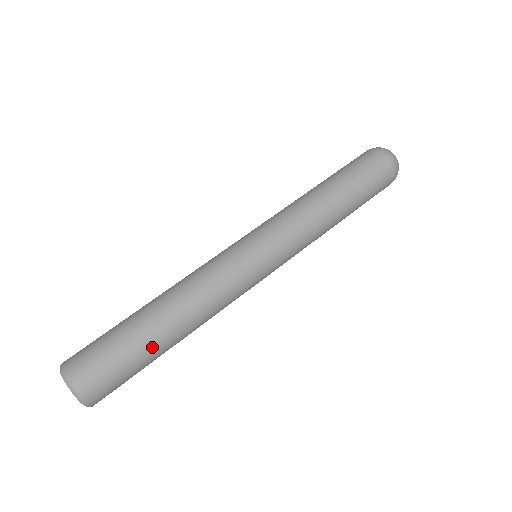
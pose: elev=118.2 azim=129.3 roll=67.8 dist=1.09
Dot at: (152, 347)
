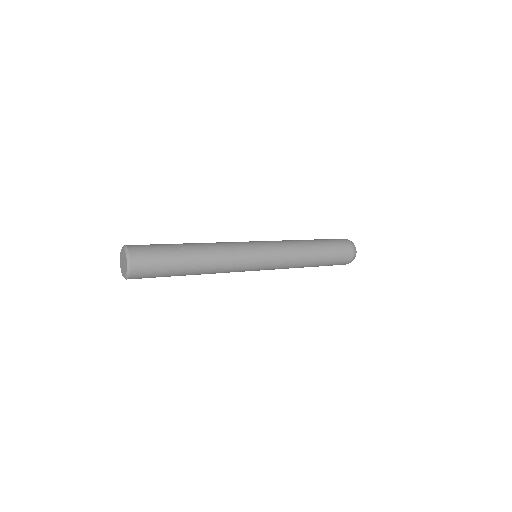
Dot at: (175, 244)
